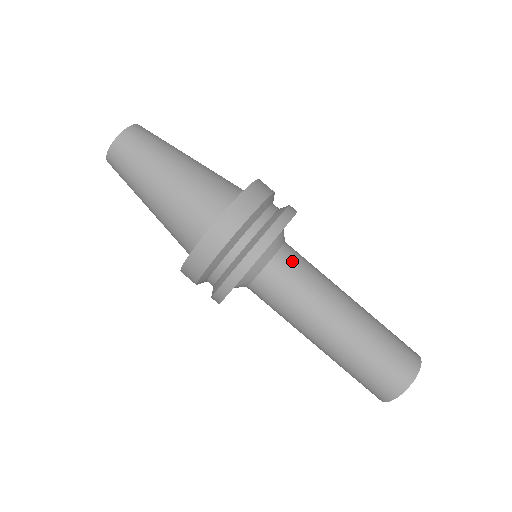
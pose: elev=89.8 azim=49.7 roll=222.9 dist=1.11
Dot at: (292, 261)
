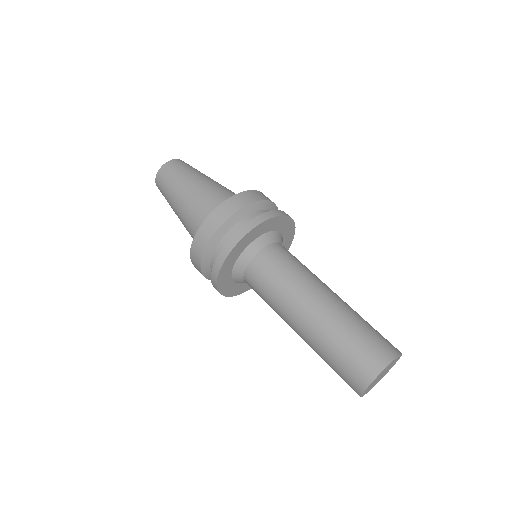
Dot at: (269, 260)
